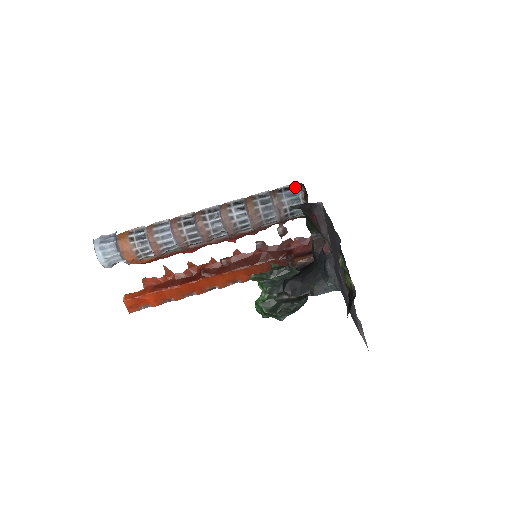
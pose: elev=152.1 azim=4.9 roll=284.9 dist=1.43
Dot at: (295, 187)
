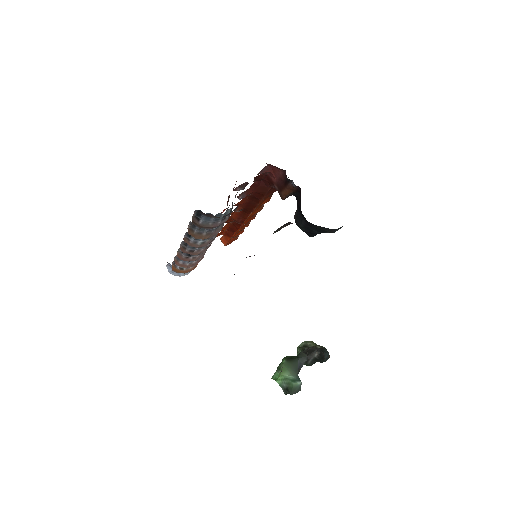
Dot at: occluded
